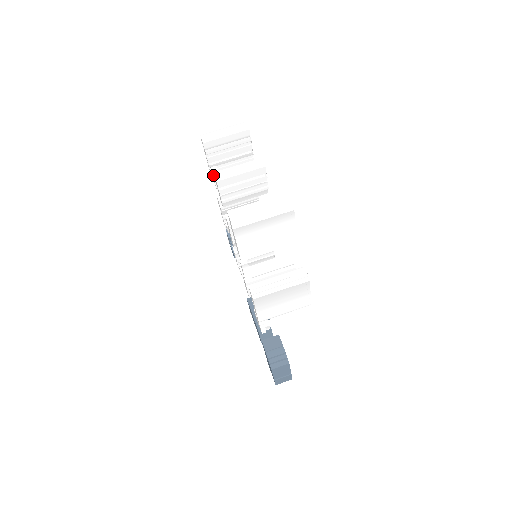
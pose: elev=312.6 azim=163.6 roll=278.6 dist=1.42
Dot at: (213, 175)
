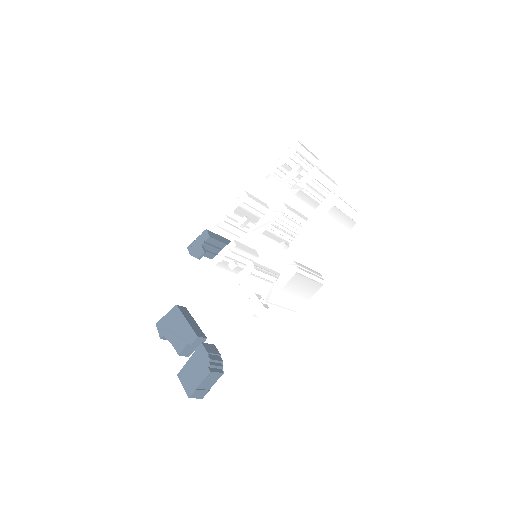
Dot at: (298, 169)
